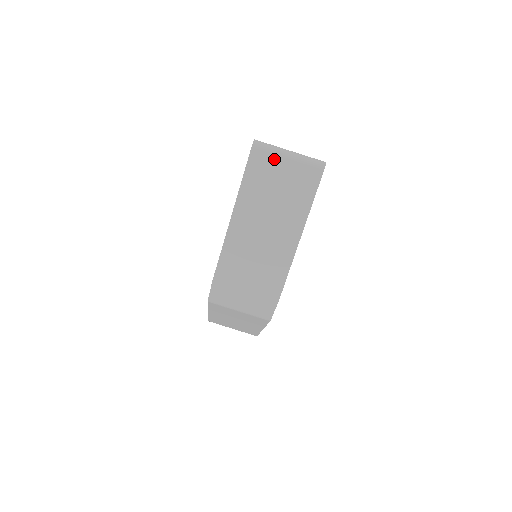
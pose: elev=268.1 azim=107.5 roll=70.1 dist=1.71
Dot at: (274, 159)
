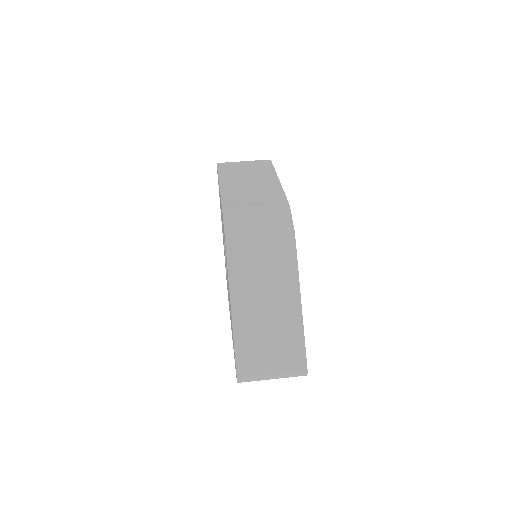
Dot at: (235, 163)
